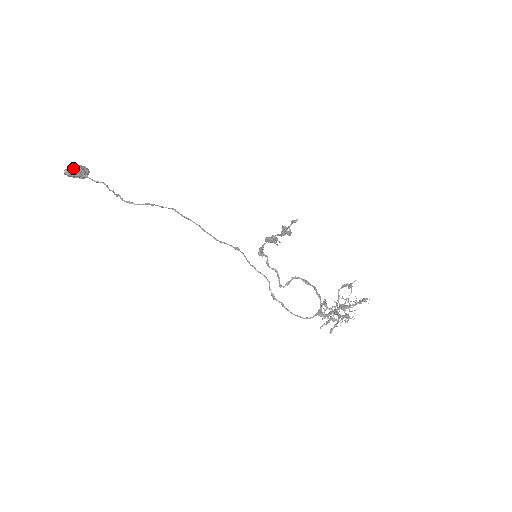
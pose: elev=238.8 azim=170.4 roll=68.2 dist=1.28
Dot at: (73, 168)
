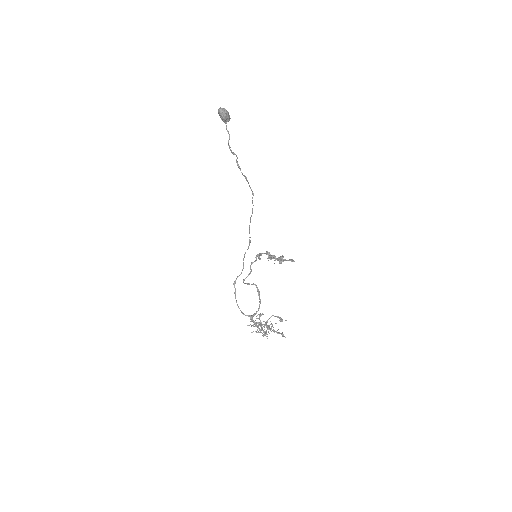
Dot at: (226, 112)
